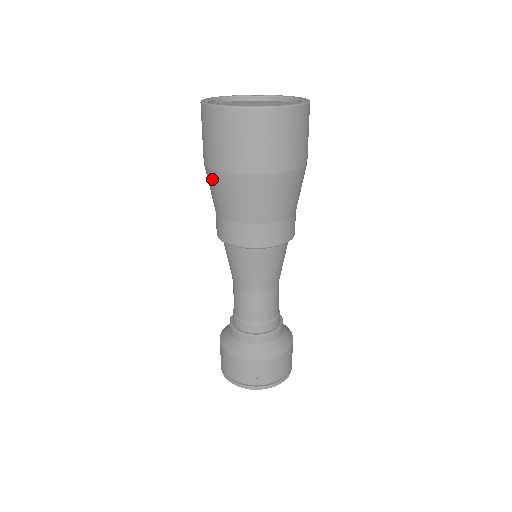
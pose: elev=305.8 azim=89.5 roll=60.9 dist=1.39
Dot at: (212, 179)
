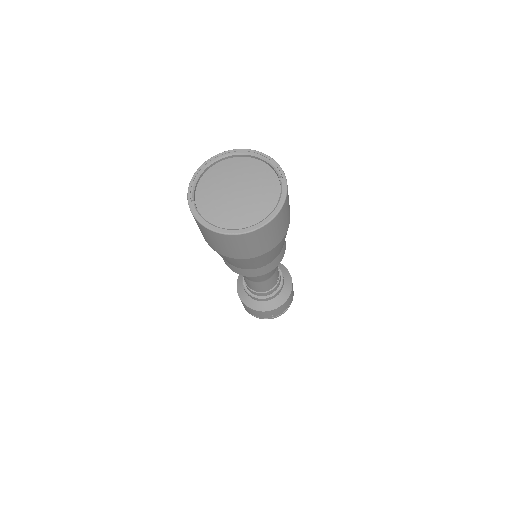
Dot at: occluded
